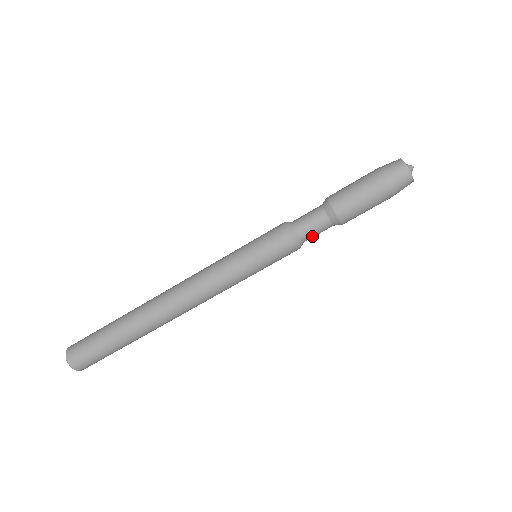
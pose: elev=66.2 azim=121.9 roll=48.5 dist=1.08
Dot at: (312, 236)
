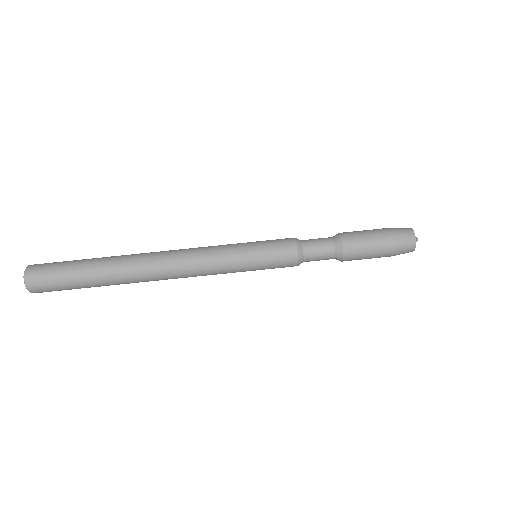
Dot at: occluded
